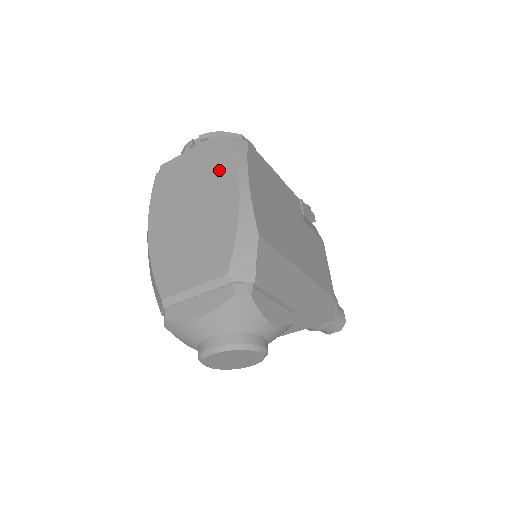
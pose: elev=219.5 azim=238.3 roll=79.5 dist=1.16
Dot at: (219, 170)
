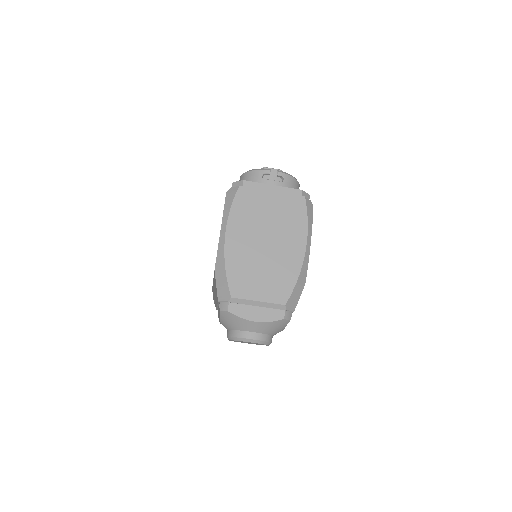
Dot at: (294, 222)
